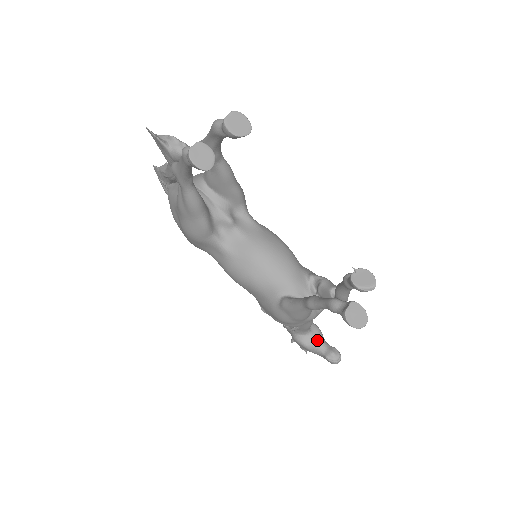
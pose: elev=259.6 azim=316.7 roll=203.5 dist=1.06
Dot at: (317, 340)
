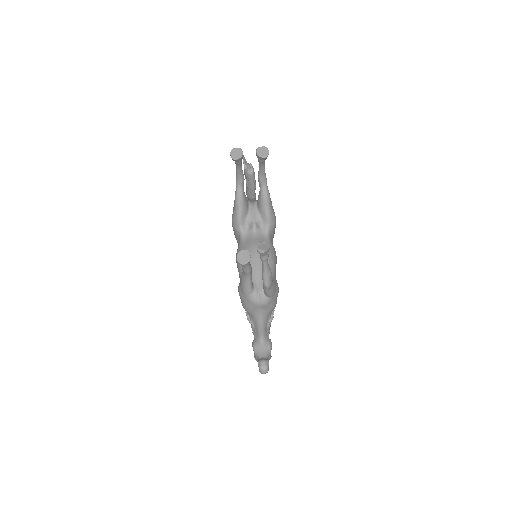
Dot at: (263, 349)
